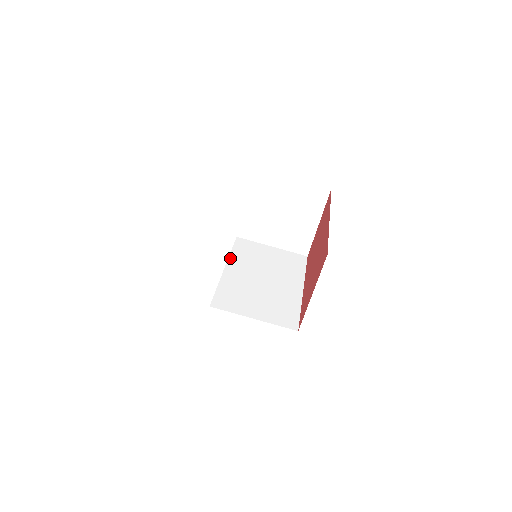
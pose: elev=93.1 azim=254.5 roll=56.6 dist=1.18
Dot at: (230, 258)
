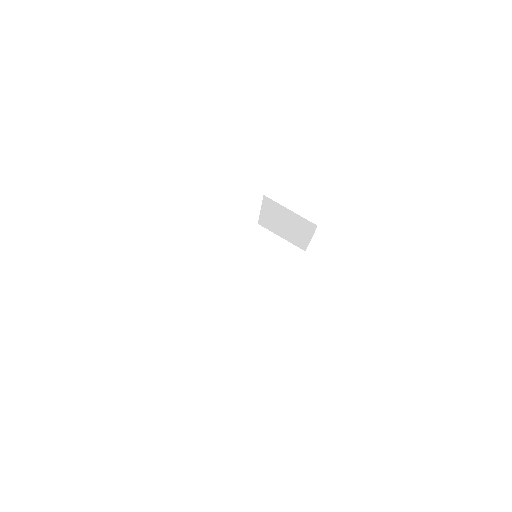
Dot at: (244, 246)
